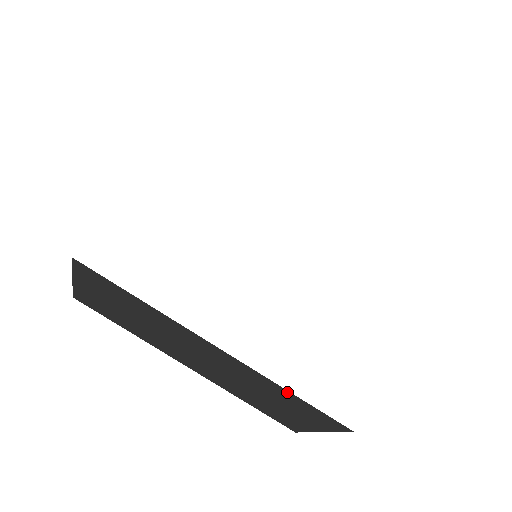
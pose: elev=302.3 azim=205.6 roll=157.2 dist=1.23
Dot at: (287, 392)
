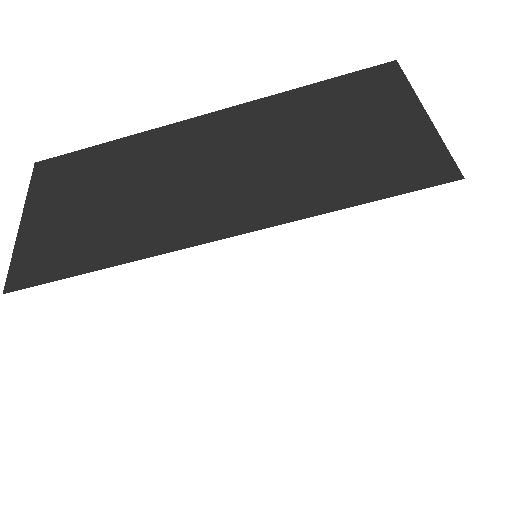
Dot at: occluded
